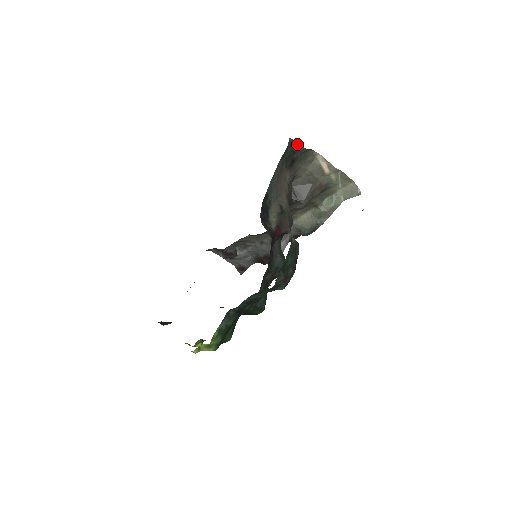
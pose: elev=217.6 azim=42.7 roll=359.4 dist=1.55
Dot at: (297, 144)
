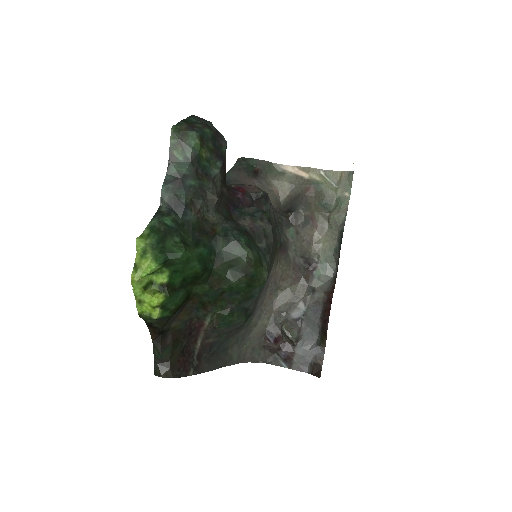
Dot at: (251, 159)
